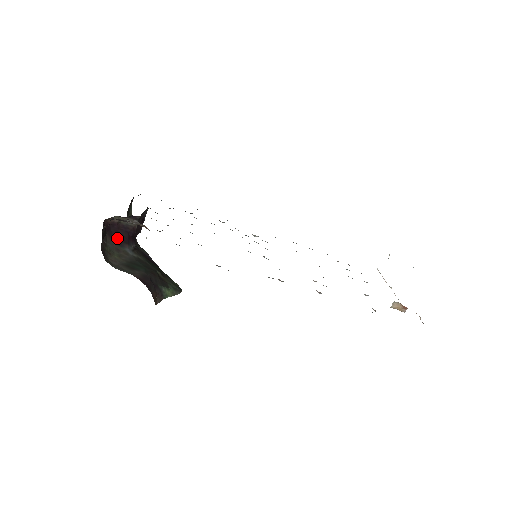
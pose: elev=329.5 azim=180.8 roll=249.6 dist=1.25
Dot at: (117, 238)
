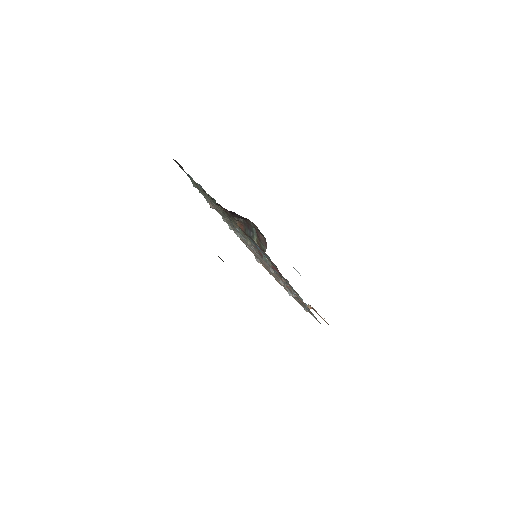
Dot at: occluded
